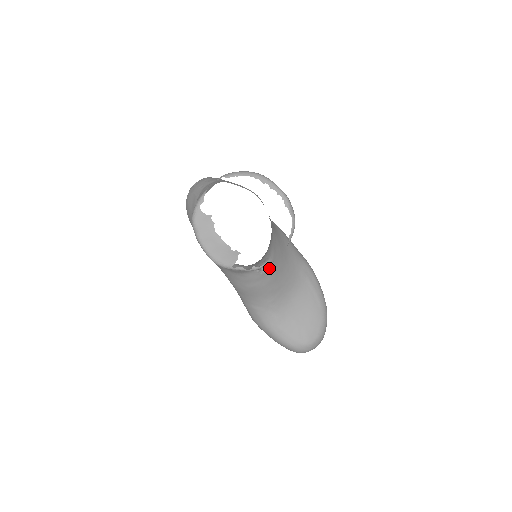
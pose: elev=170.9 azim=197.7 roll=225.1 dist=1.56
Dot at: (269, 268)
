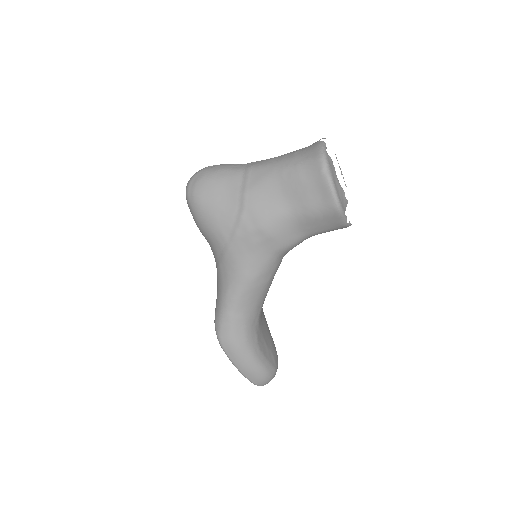
Dot at: occluded
